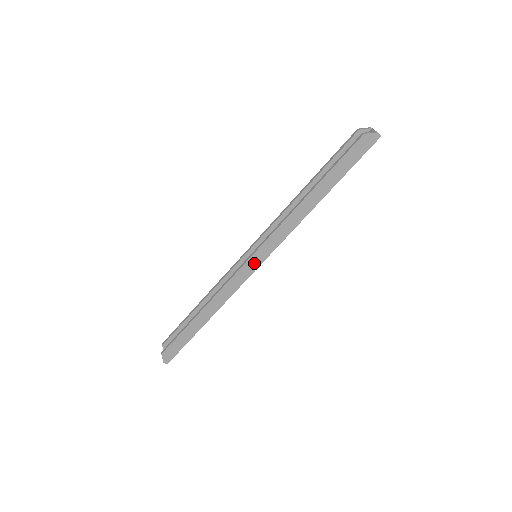
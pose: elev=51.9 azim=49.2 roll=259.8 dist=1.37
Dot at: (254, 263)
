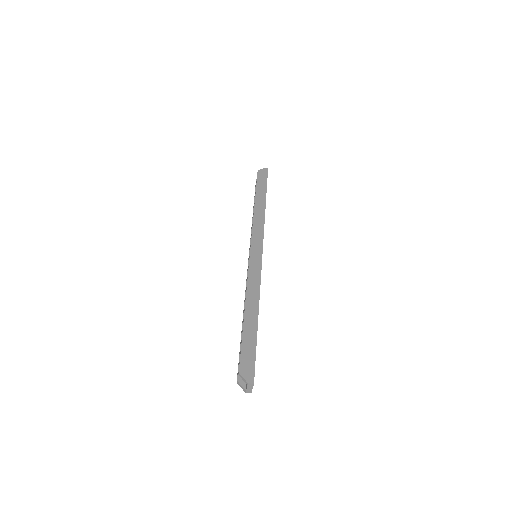
Dot at: (256, 253)
